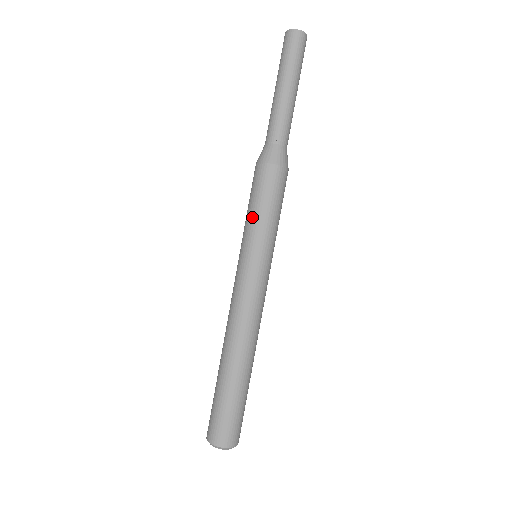
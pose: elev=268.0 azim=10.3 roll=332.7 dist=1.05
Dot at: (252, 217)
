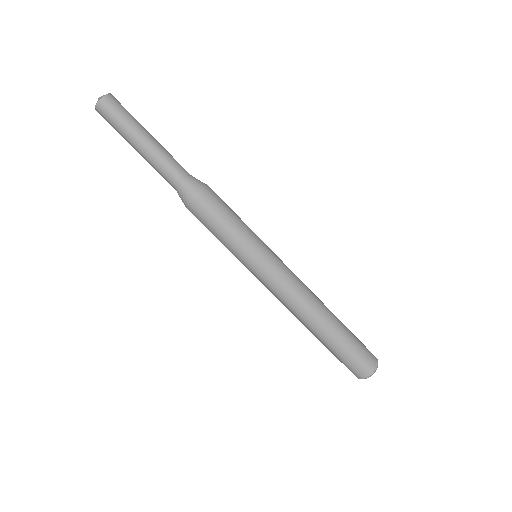
Dot at: (232, 235)
